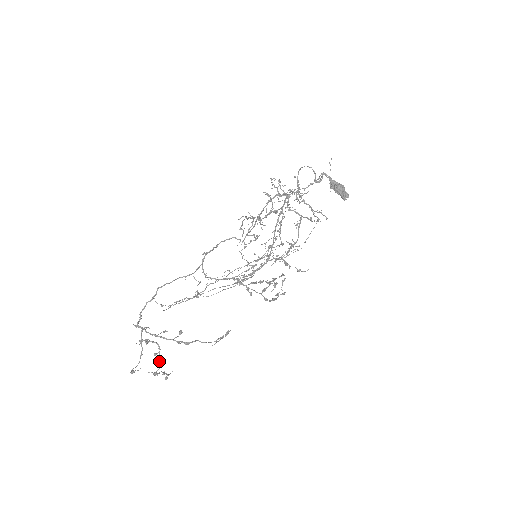
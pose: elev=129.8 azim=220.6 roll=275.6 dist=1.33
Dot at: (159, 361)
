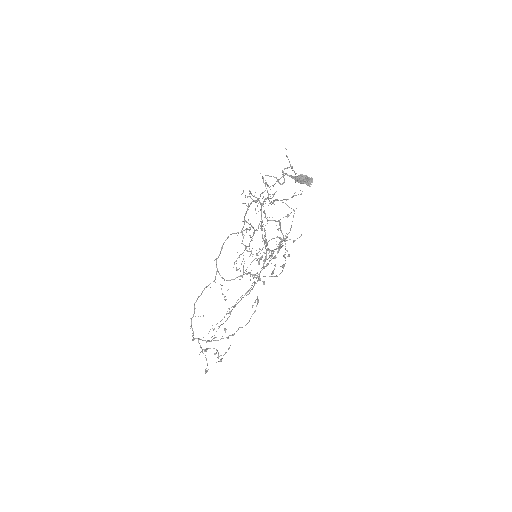
Dot at: (220, 355)
